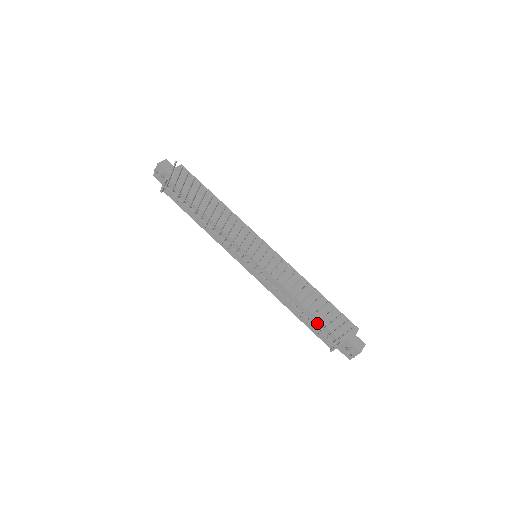
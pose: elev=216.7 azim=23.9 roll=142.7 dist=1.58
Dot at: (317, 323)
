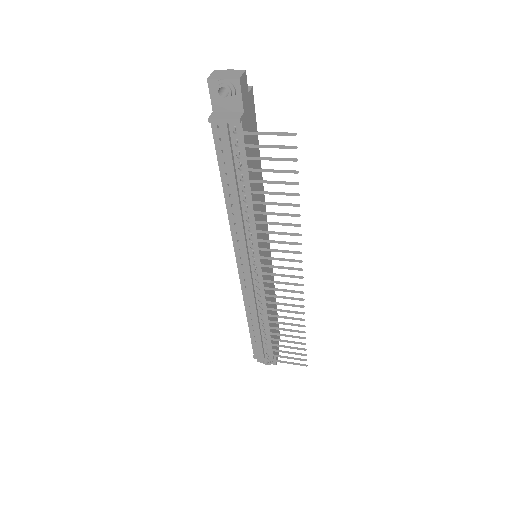
Dot at: (272, 345)
